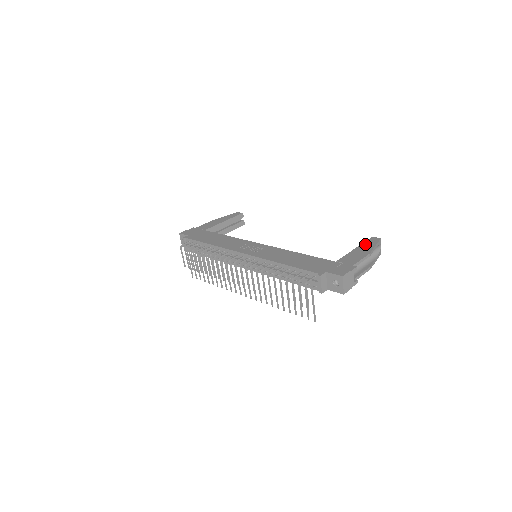
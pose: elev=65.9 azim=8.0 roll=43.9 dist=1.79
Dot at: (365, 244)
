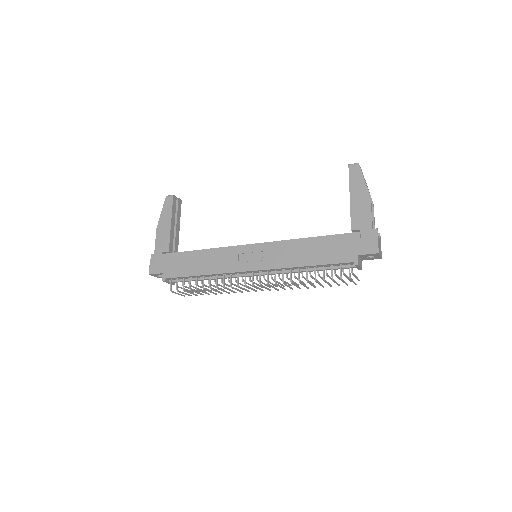
Dot at: (353, 184)
